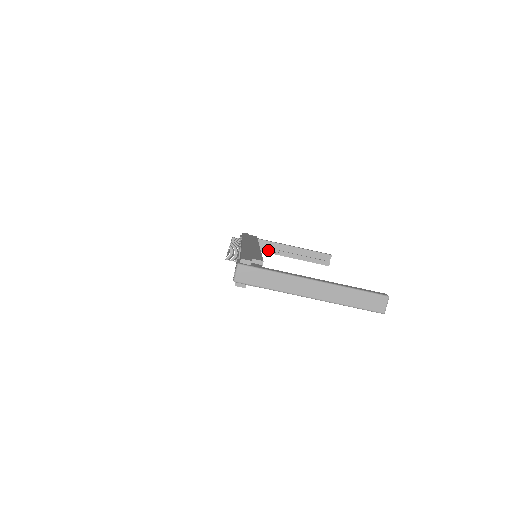
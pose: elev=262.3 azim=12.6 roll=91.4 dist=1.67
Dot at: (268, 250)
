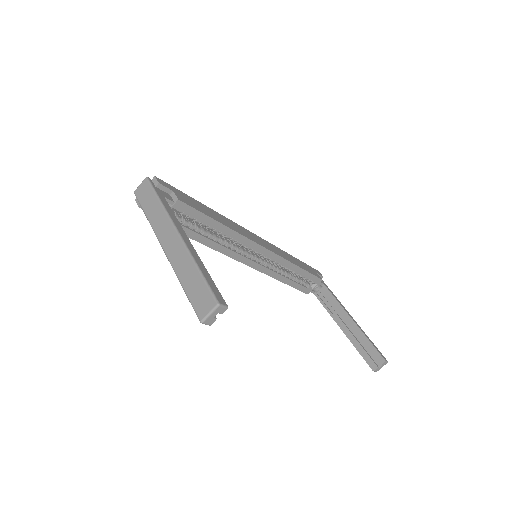
Dot at: (327, 305)
